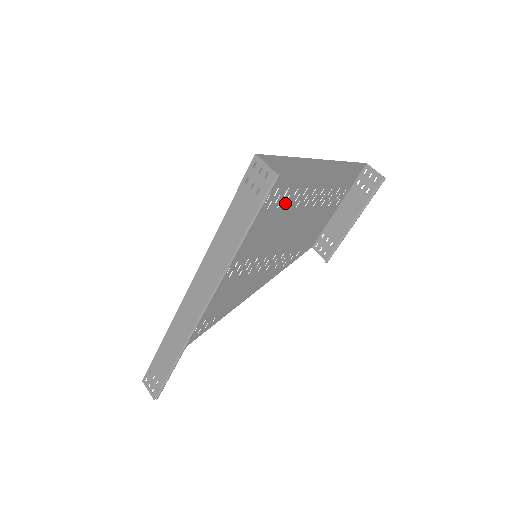
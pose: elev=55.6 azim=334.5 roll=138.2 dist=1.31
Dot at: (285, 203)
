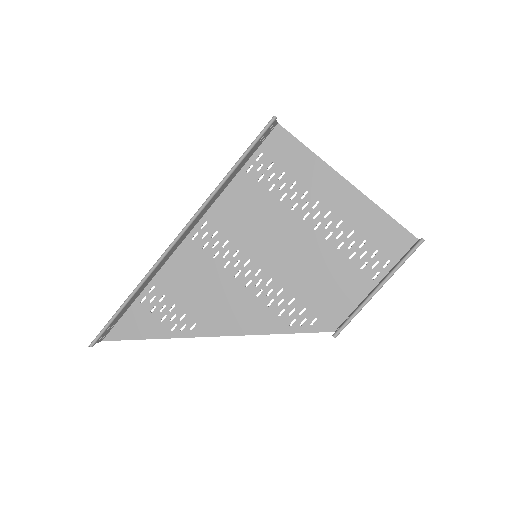
Dot at: (302, 210)
